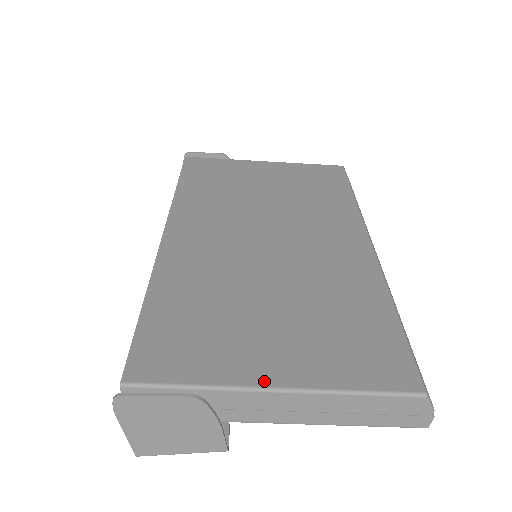
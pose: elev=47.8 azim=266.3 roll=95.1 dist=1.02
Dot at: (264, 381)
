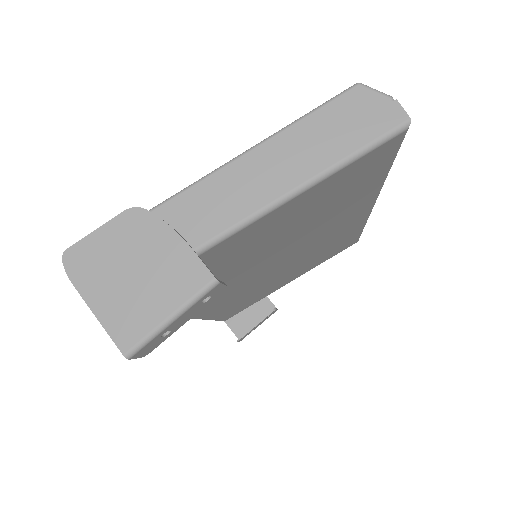
Dot at: (204, 180)
